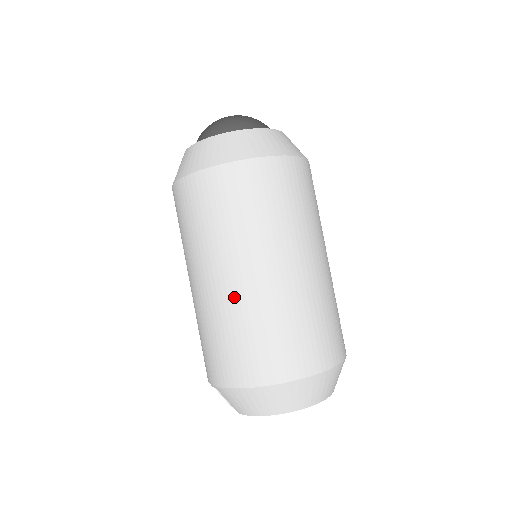
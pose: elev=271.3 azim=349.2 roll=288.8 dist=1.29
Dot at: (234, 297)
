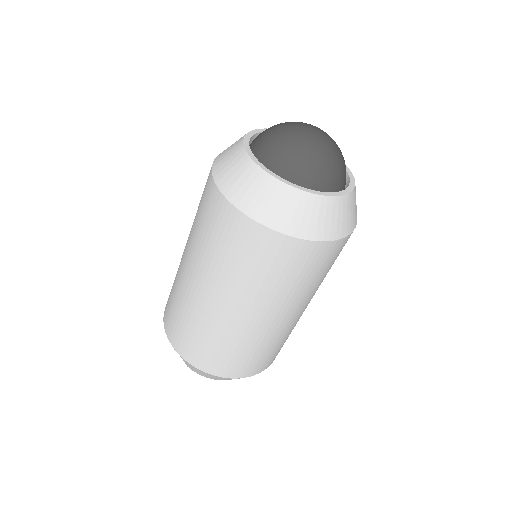
Dot at: (246, 330)
